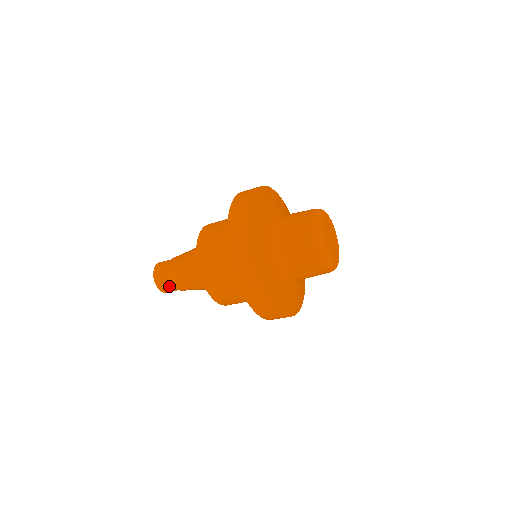
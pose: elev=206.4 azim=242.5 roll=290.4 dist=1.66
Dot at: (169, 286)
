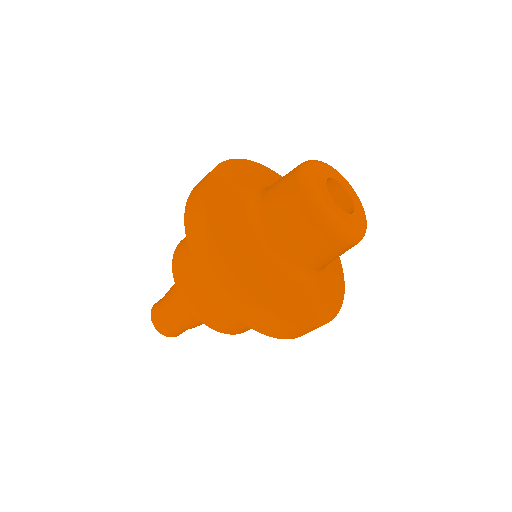
Dot at: (171, 327)
